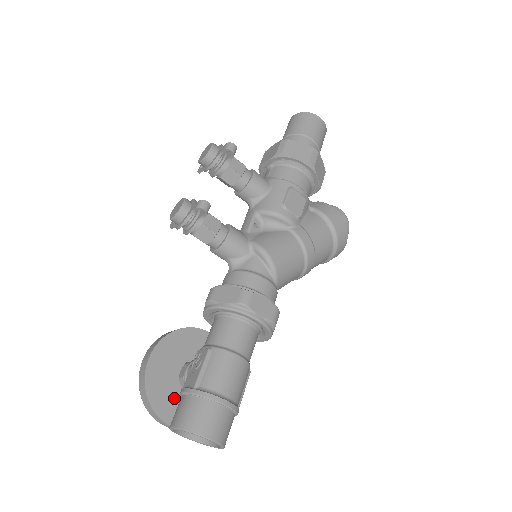
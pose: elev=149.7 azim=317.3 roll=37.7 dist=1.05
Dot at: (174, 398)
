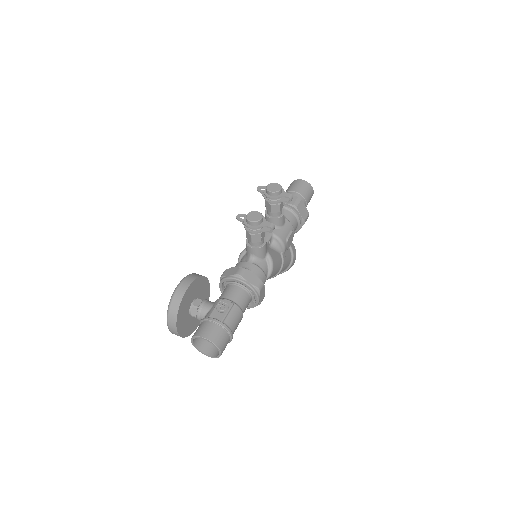
Dot at: (185, 315)
